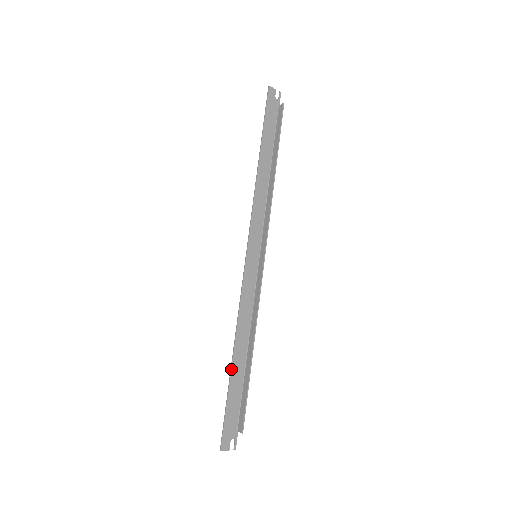
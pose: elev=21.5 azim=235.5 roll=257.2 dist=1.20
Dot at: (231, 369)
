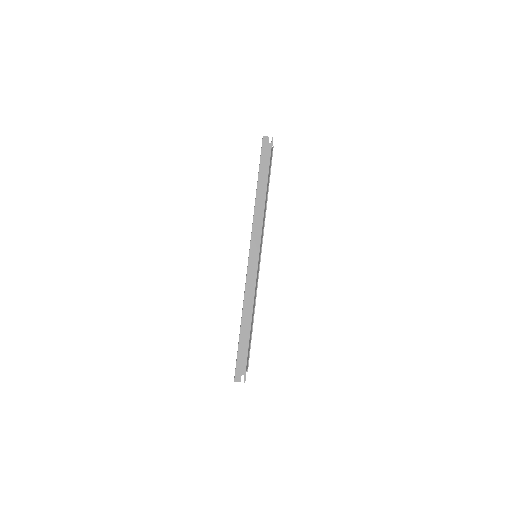
Dot at: (240, 331)
